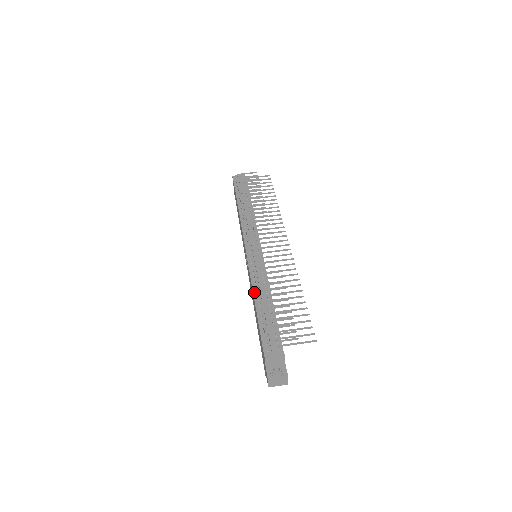
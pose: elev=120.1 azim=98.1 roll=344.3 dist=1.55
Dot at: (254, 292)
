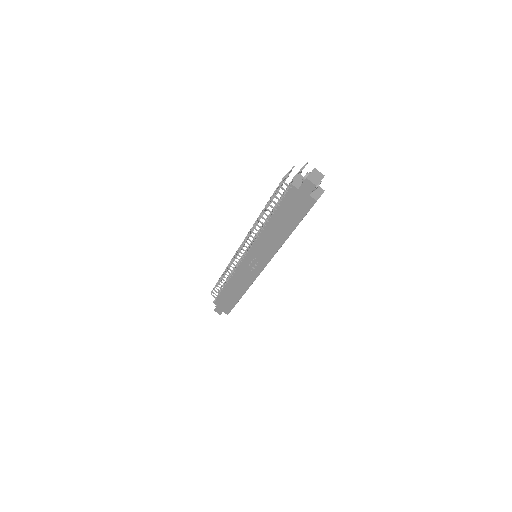
Dot at: (263, 229)
